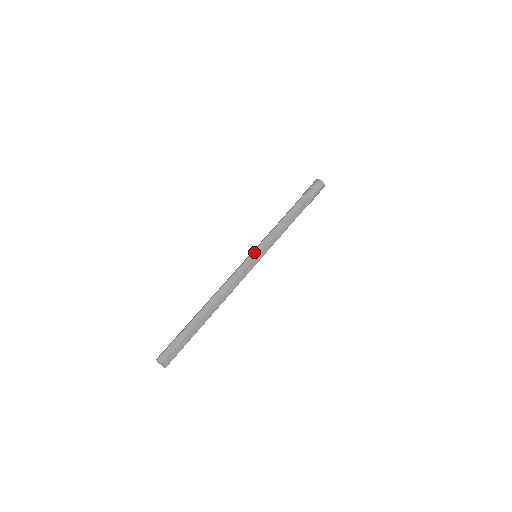
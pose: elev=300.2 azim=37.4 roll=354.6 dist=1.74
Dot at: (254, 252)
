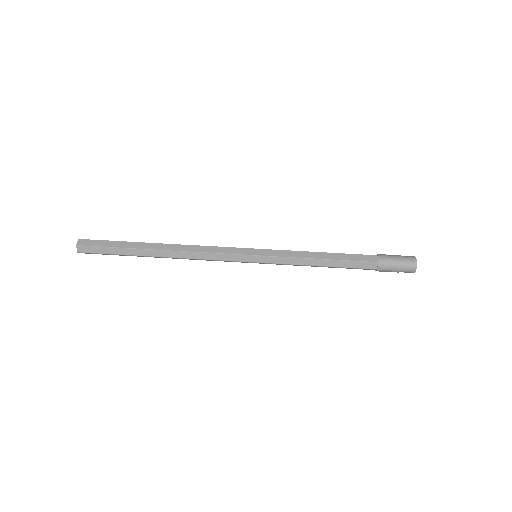
Dot at: occluded
